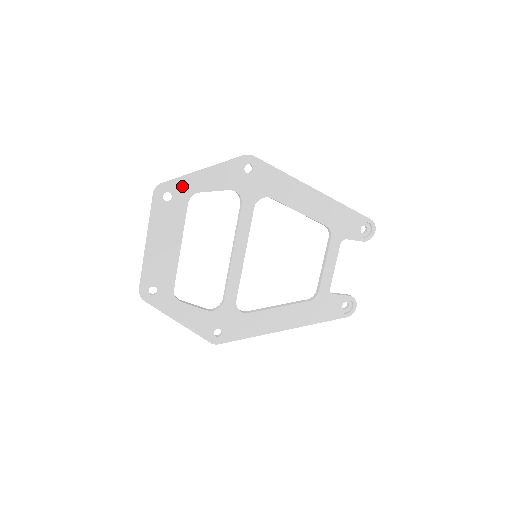
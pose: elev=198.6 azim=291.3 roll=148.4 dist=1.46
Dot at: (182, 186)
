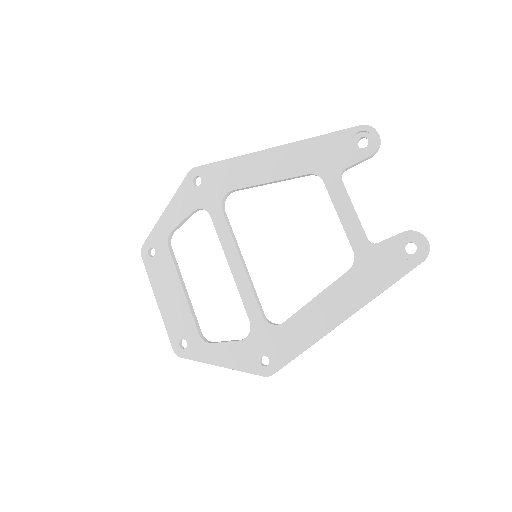
Dot at: (157, 236)
